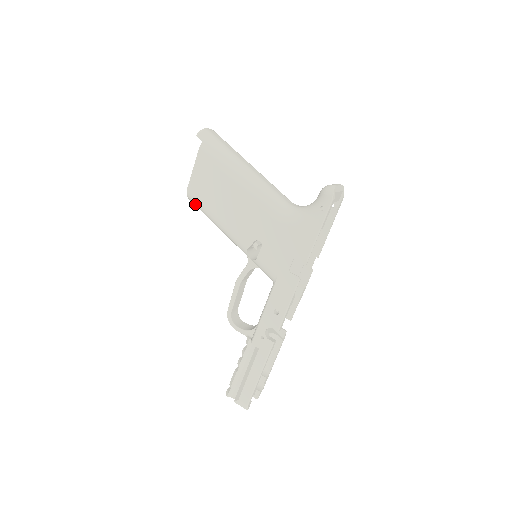
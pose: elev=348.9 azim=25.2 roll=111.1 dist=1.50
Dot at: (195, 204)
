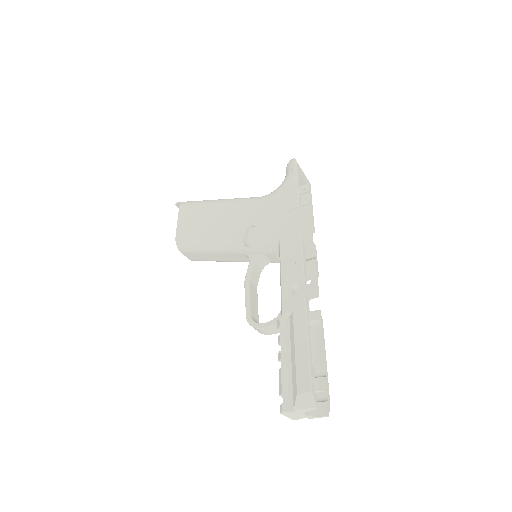
Dot at: (185, 246)
